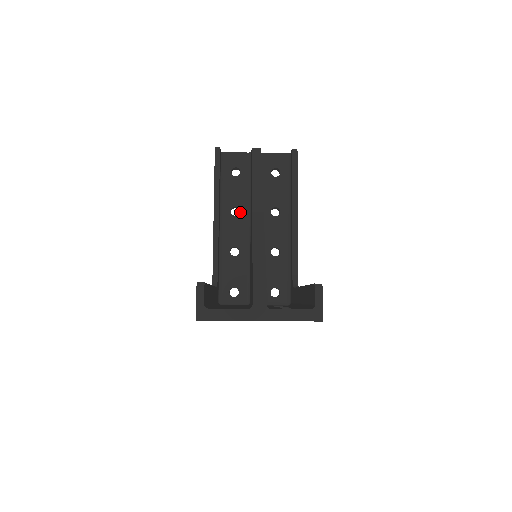
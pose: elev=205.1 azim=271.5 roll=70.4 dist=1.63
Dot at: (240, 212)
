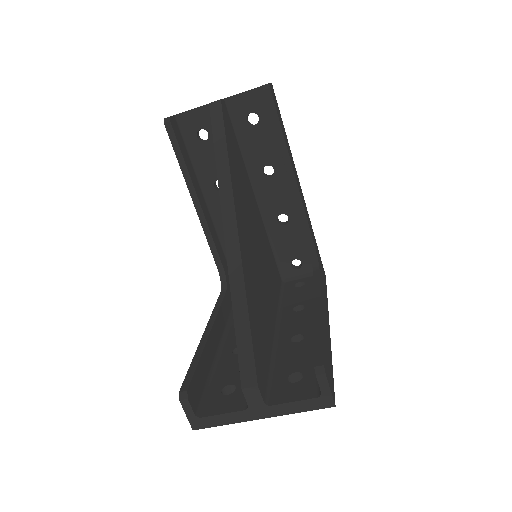
Dot at: occluded
